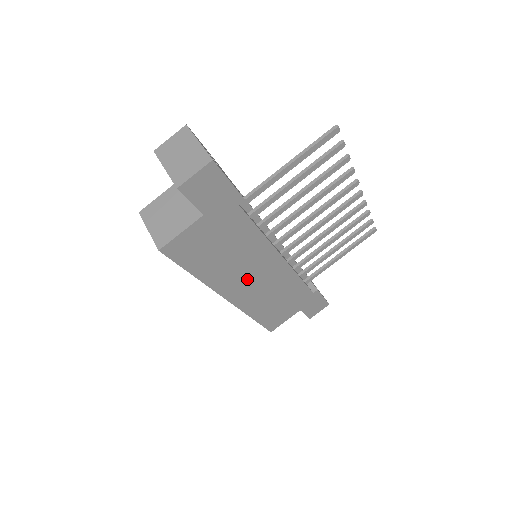
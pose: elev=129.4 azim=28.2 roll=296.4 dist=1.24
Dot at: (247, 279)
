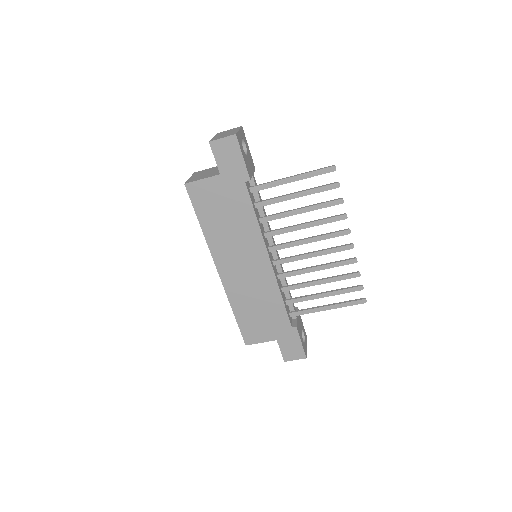
Dot at: (237, 261)
